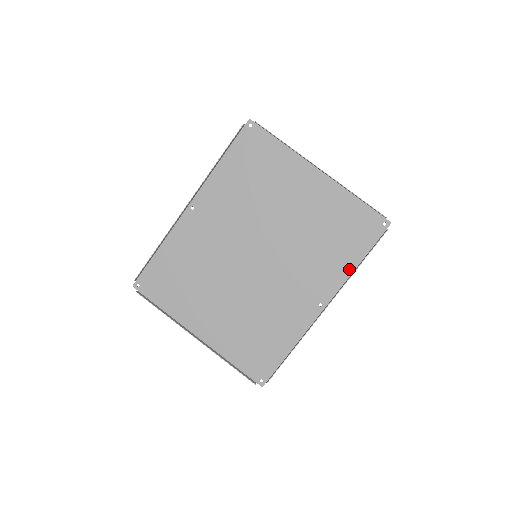
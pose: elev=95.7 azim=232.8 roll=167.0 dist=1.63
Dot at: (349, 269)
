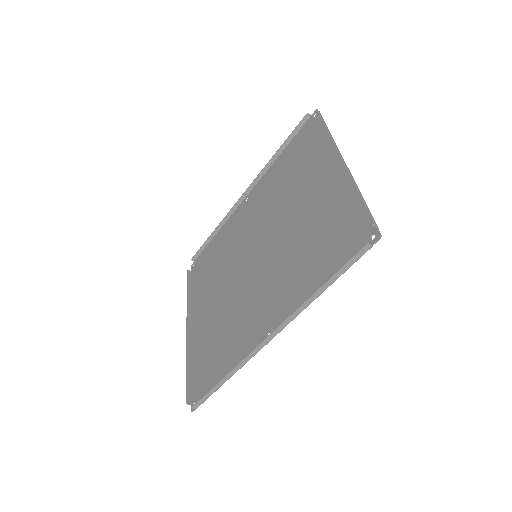
Dot at: occluded
